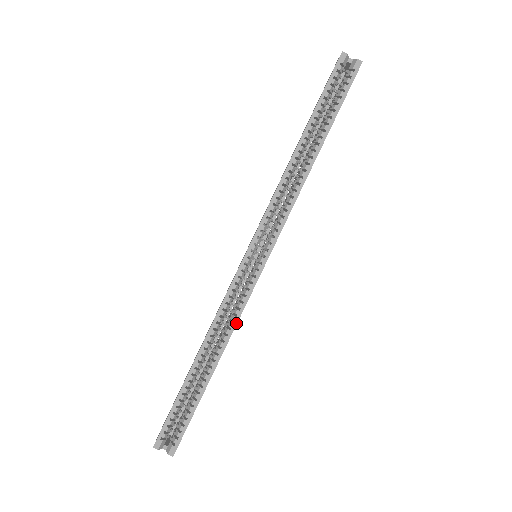
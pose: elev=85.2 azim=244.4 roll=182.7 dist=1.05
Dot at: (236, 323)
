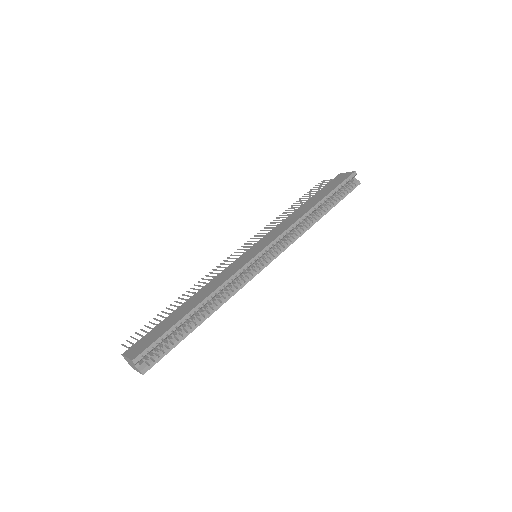
Dot at: (235, 293)
